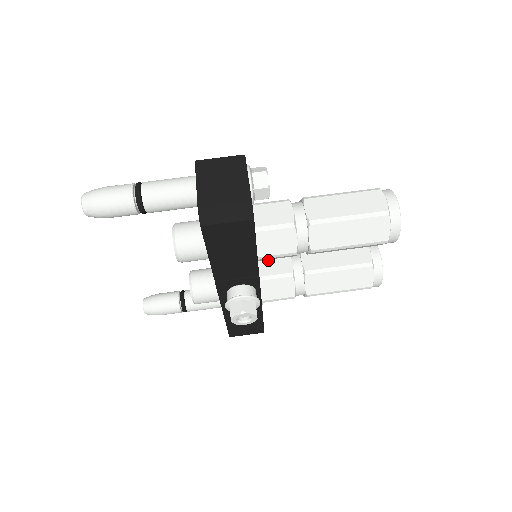
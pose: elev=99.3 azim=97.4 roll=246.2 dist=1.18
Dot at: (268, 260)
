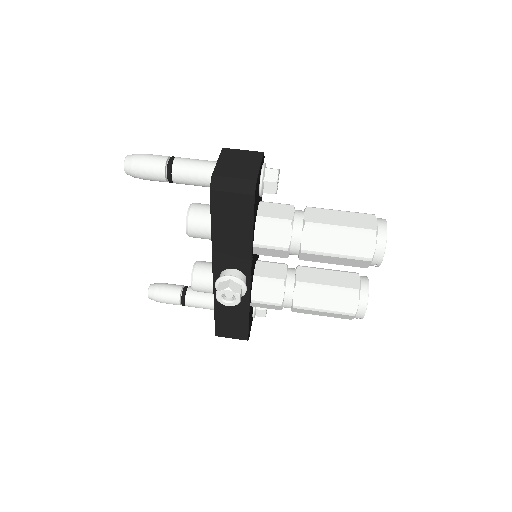
Dot at: (266, 265)
